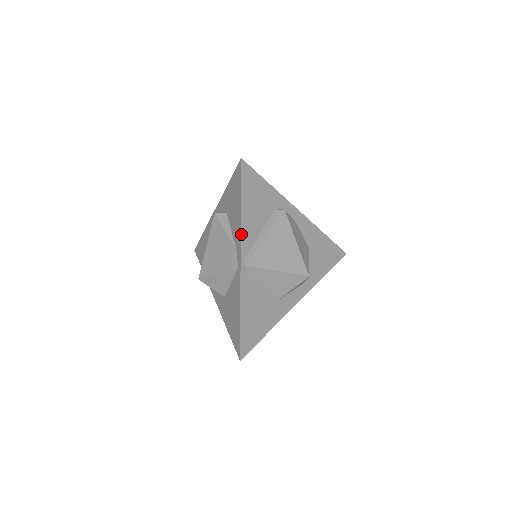
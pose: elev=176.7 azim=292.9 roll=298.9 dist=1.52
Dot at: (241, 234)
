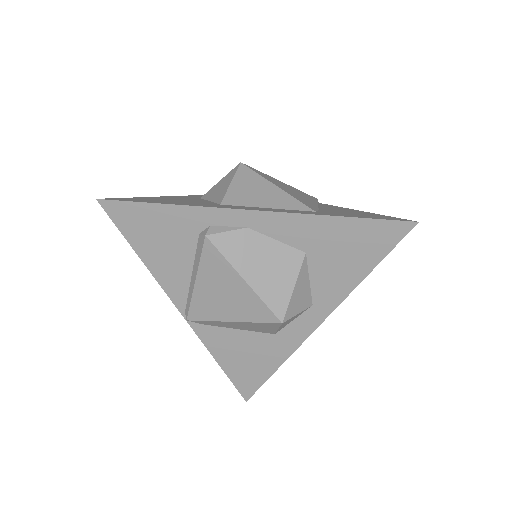
Dot at: (162, 286)
